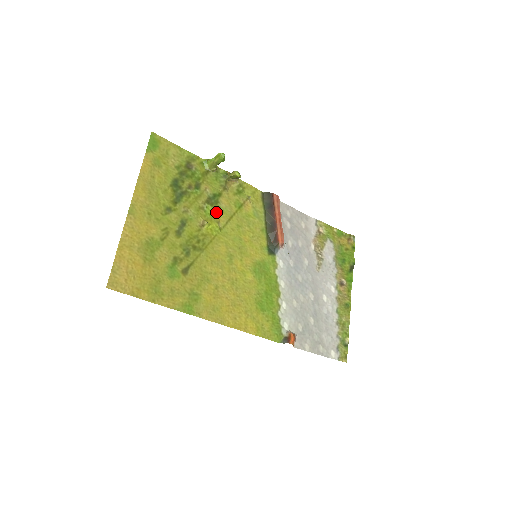
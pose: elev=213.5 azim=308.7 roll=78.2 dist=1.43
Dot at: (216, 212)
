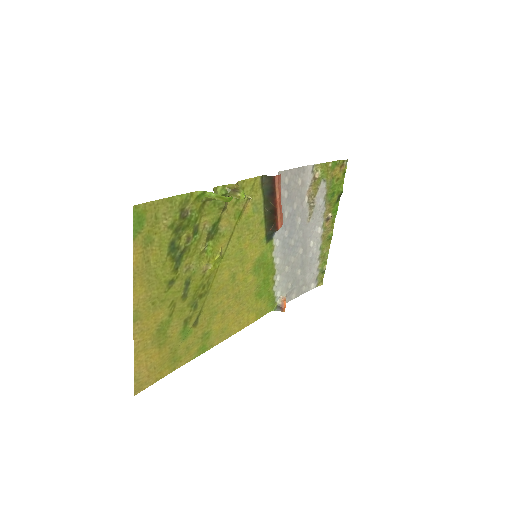
Dot at: (217, 242)
